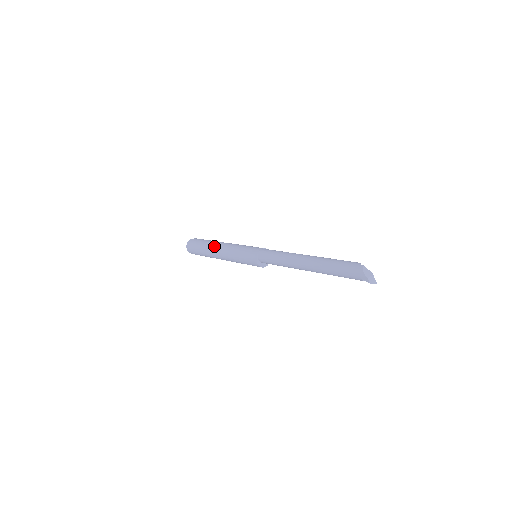
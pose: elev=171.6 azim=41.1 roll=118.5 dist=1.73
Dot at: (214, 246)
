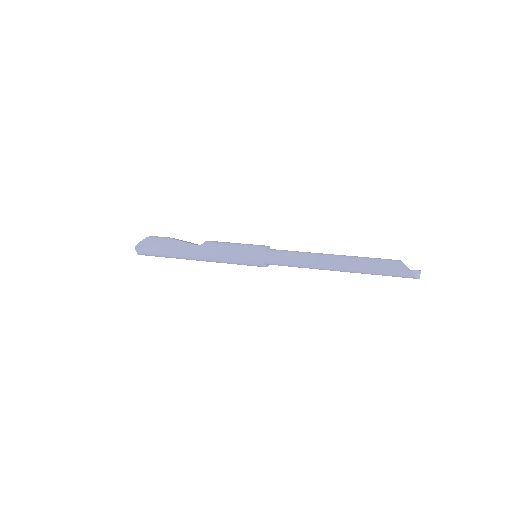
Dot at: (188, 255)
